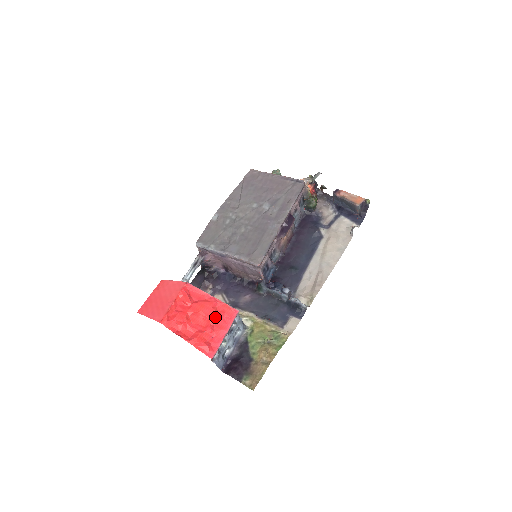
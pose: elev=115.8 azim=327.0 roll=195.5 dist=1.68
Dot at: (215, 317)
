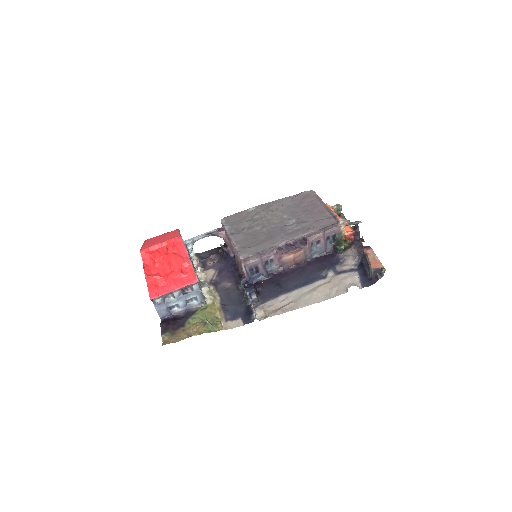
Dot at: (177, 272)
